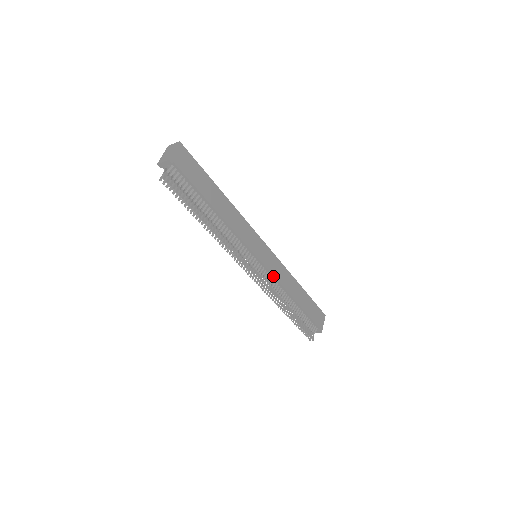
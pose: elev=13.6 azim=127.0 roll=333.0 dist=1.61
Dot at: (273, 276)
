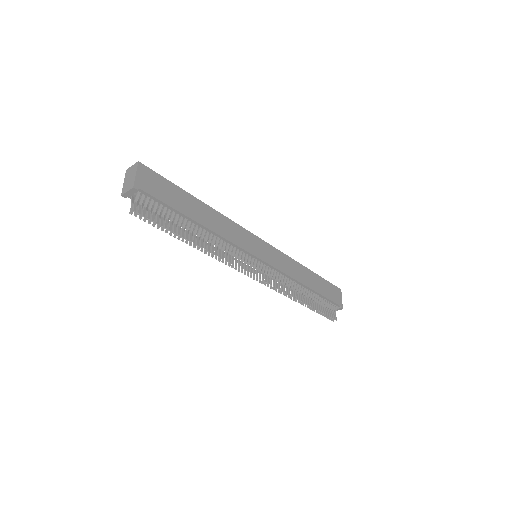
Dot at: (280, 271)
